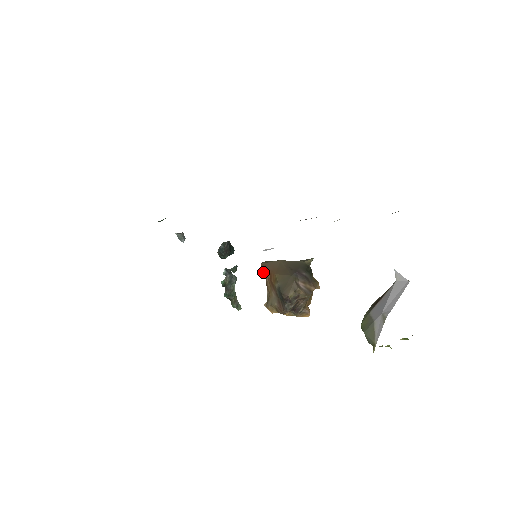
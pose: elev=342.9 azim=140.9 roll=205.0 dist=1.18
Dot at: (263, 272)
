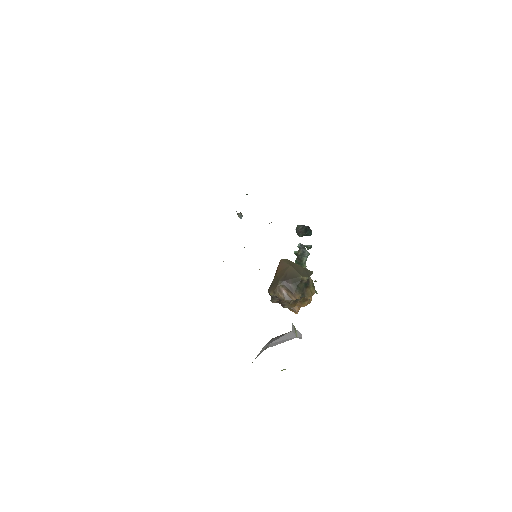
Dot at: occluded
